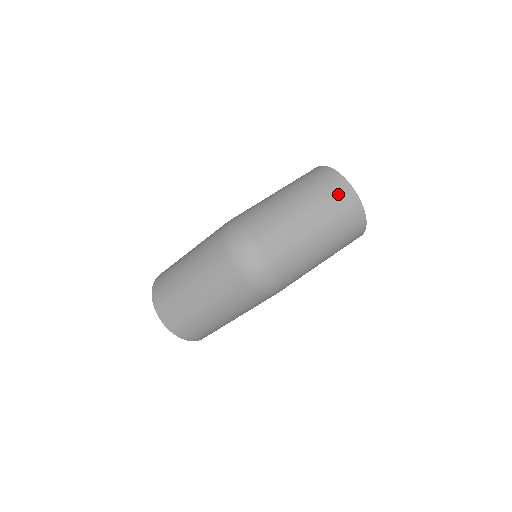
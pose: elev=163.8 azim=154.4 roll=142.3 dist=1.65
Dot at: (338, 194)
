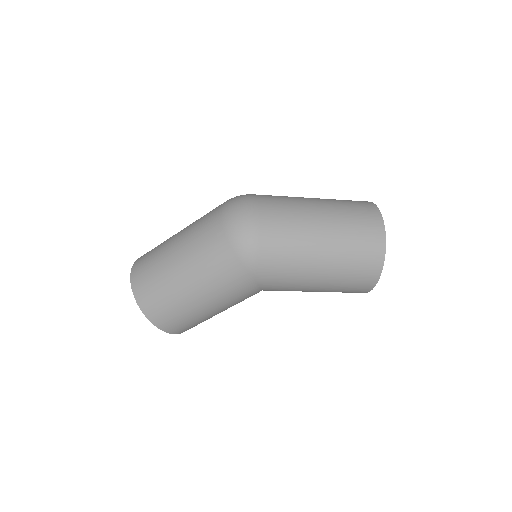
Dot at: (361, 208)
